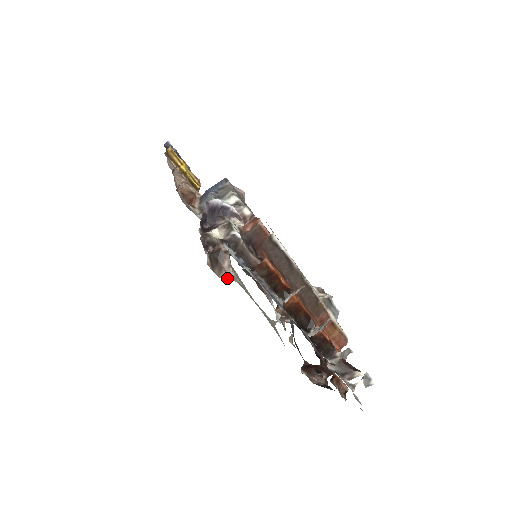
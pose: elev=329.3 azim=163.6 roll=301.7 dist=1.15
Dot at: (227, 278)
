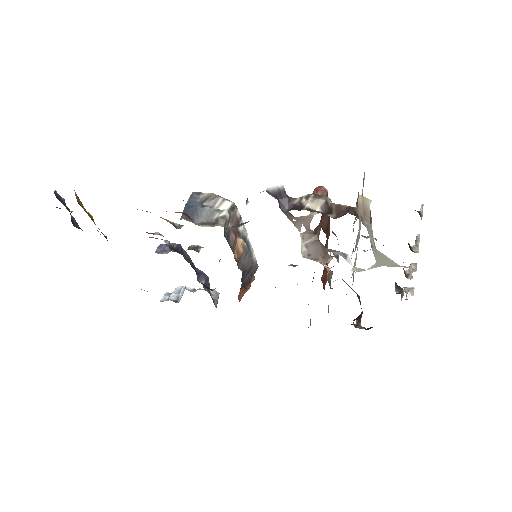
Dot at: occluded
